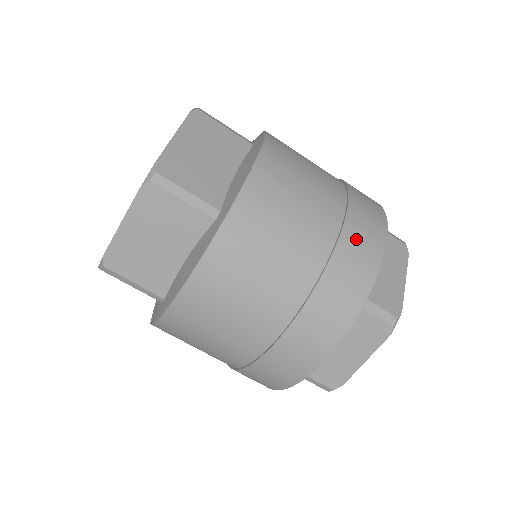
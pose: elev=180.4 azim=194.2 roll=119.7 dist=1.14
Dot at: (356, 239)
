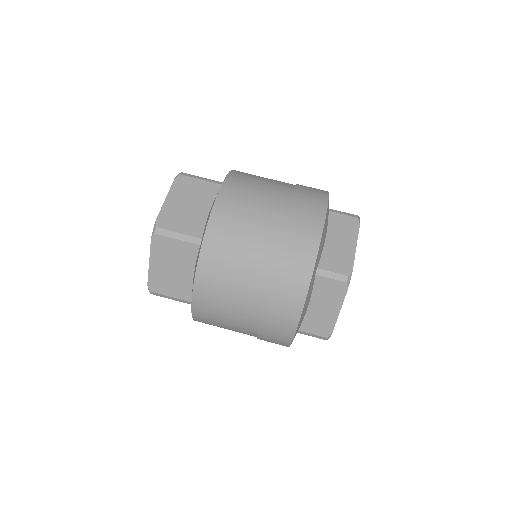
Dot at: occluded
